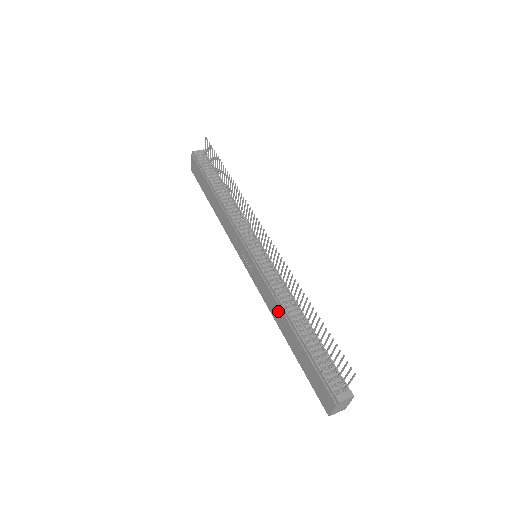
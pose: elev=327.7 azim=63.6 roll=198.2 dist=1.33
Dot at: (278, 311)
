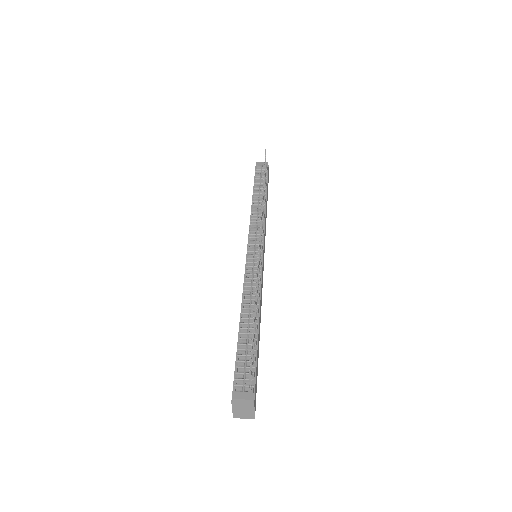
Dot at: occluded
